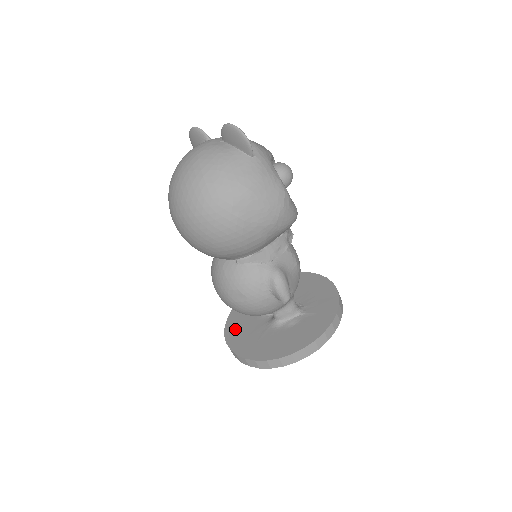
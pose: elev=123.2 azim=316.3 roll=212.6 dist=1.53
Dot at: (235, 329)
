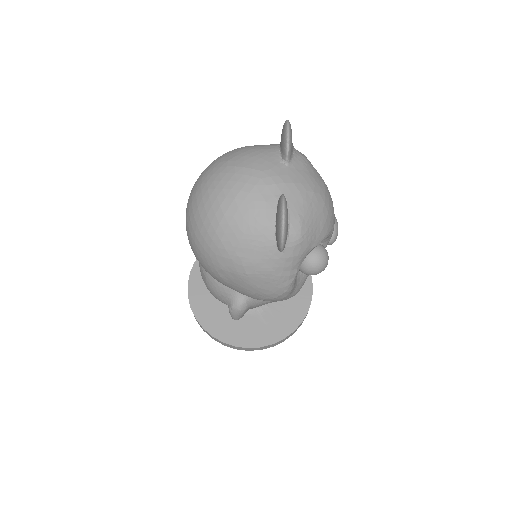
Dot at: occluded
